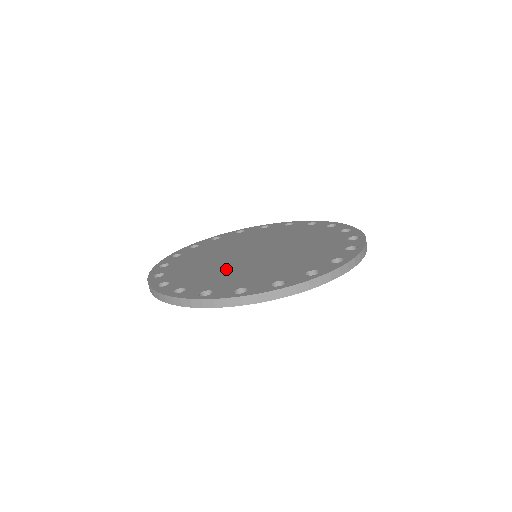
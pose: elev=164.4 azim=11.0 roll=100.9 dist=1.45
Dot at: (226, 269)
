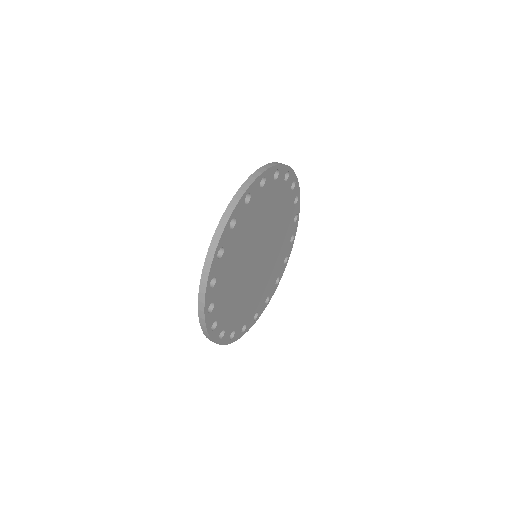
Dot at: occluded
